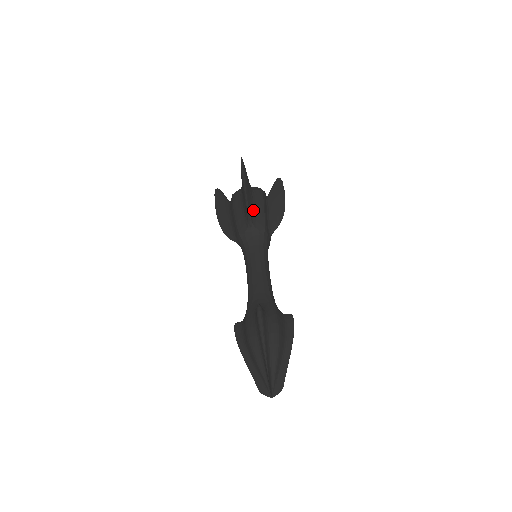
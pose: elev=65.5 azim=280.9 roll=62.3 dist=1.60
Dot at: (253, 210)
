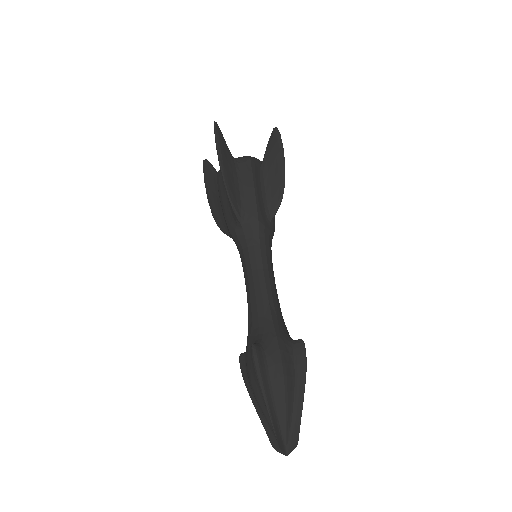
Dot at: (239, 197)
